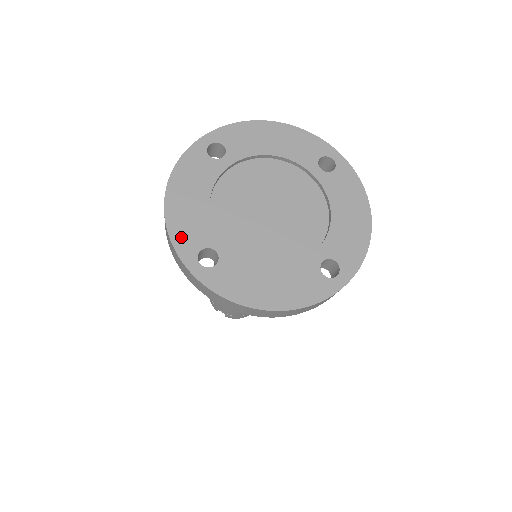
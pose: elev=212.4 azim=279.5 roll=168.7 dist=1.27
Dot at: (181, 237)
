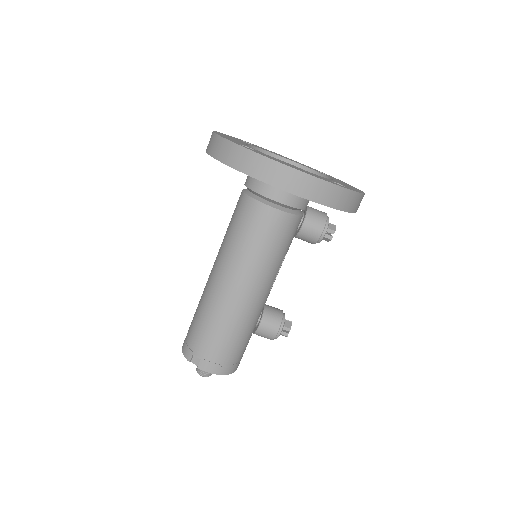
Dot at: occluded
